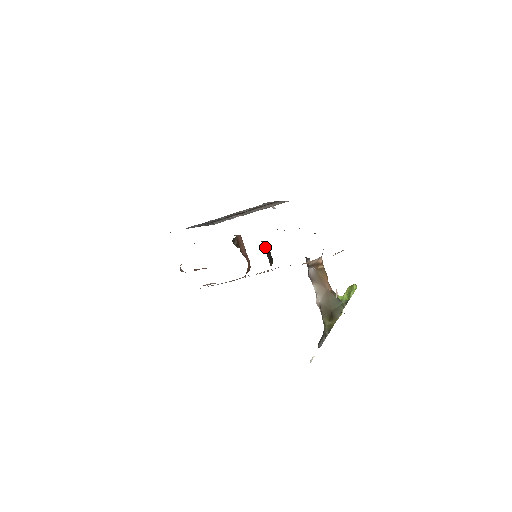
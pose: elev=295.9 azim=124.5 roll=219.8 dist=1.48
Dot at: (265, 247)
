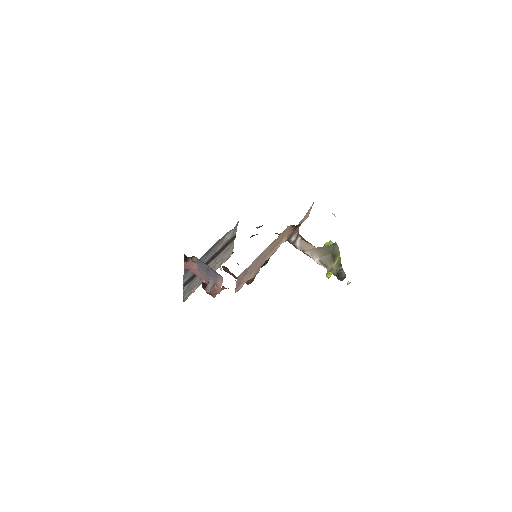
Dot at: occluded
